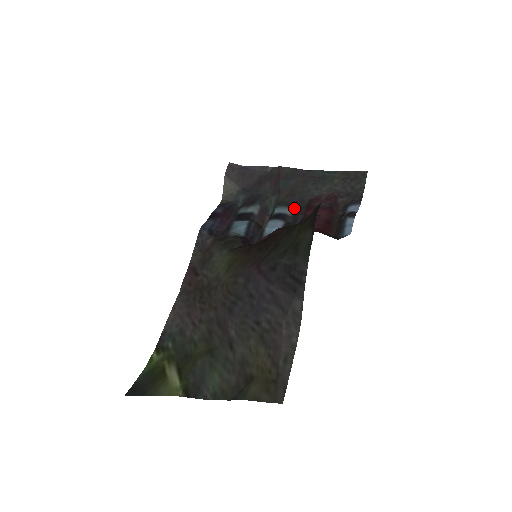
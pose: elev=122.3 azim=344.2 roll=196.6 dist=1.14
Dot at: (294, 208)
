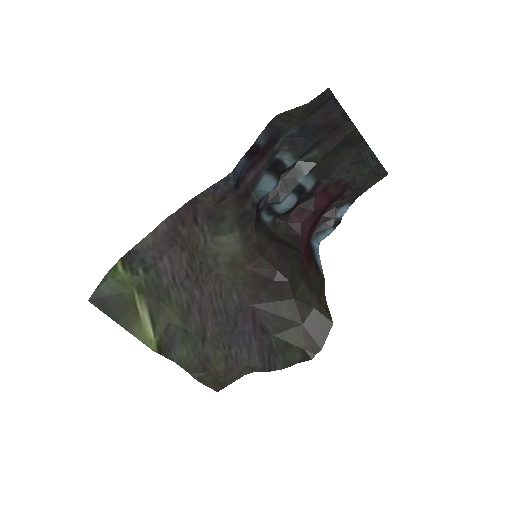
Dot at: (317, 182)
